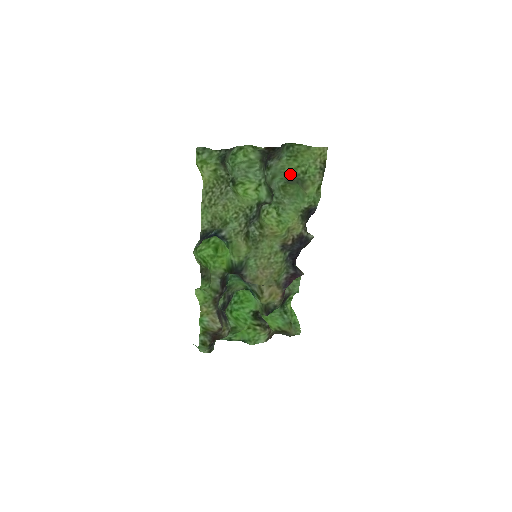
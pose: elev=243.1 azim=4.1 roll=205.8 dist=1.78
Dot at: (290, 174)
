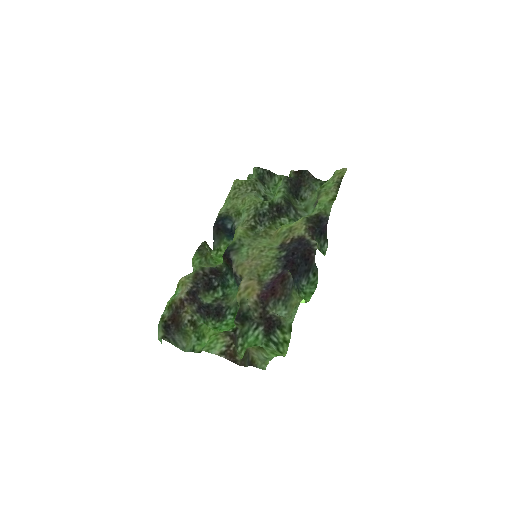
Dot at: (317, 200)
